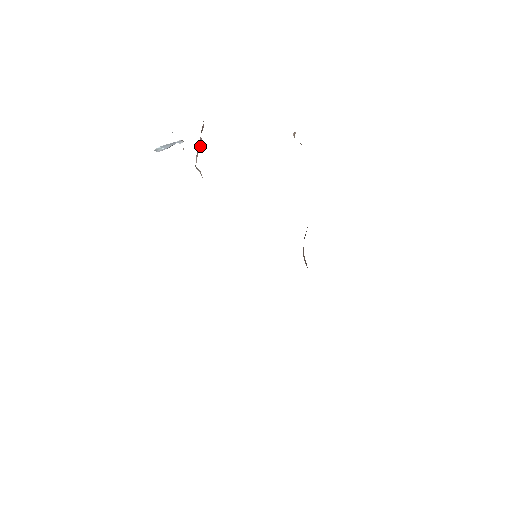
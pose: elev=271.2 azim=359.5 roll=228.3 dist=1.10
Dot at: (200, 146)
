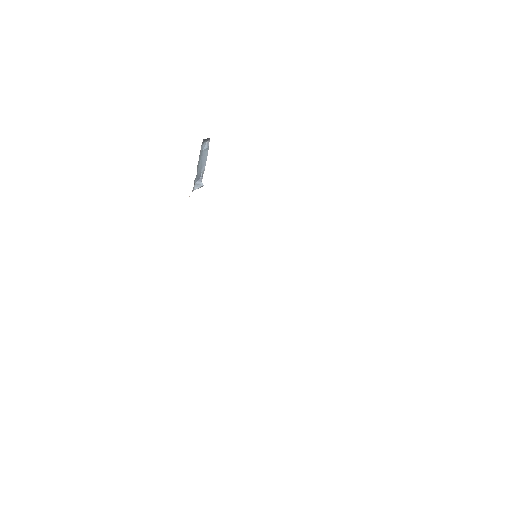
Dot at: occluded
